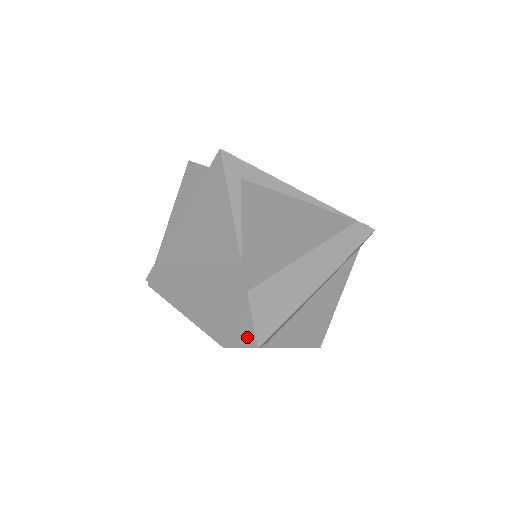
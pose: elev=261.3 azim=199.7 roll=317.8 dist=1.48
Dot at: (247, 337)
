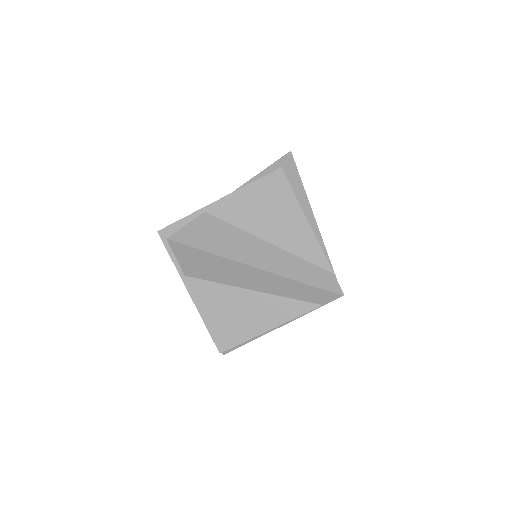
Dot at: occluded
